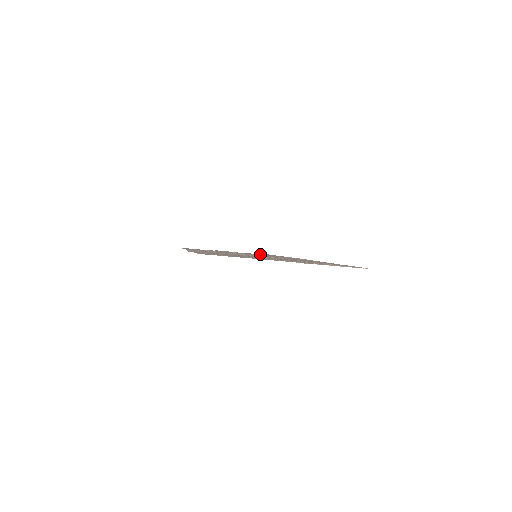
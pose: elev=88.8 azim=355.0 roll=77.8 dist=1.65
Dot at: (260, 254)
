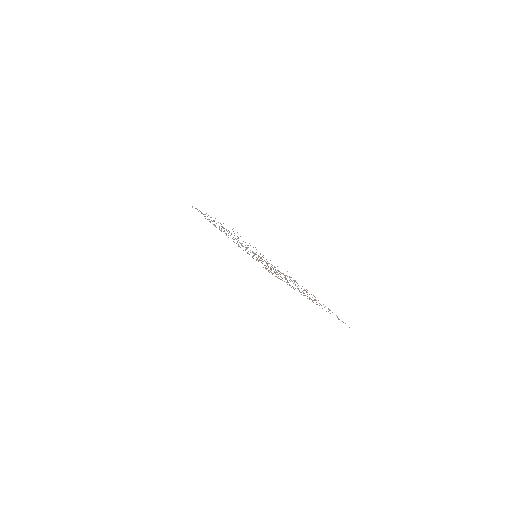
Dot at: occluded
